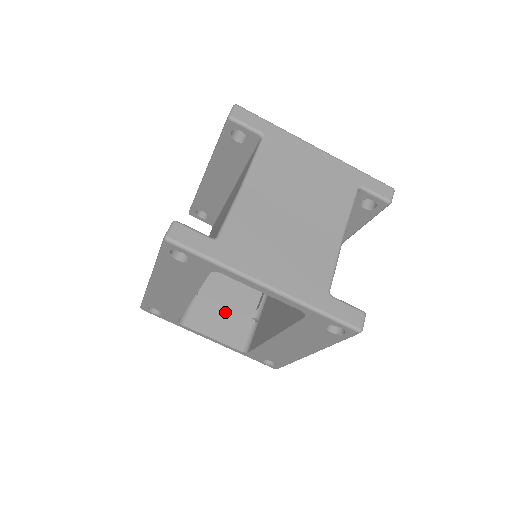
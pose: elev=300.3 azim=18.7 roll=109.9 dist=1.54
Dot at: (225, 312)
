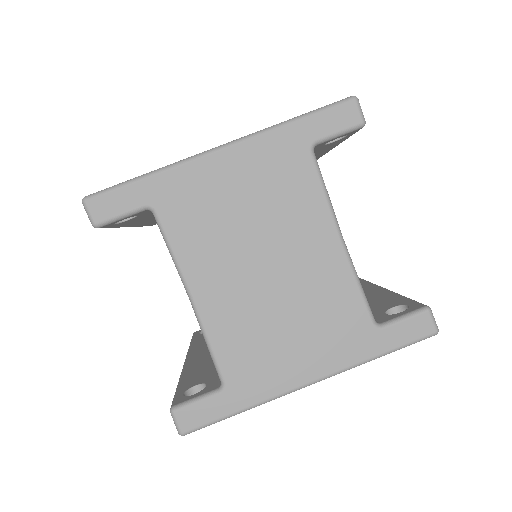
Dot at: occluded
